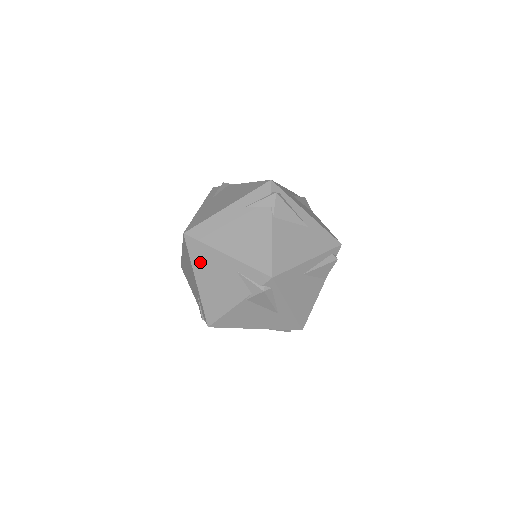
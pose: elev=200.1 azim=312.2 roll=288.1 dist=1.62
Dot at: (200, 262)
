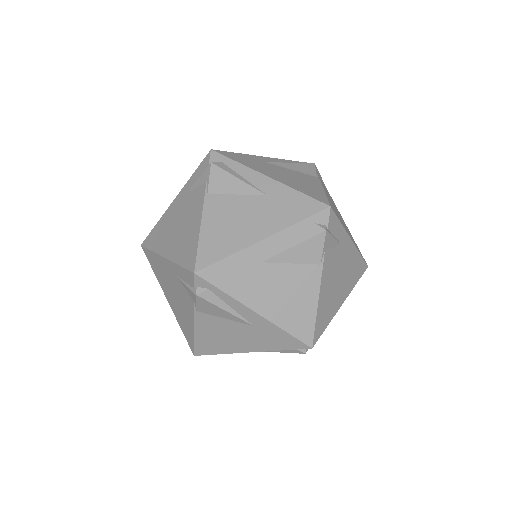
Dot at: (160, 239)
